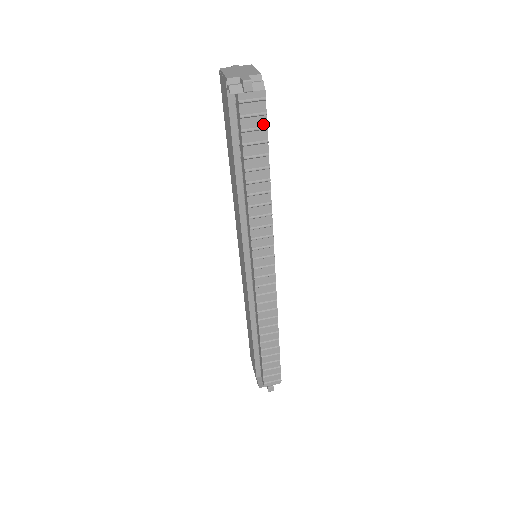
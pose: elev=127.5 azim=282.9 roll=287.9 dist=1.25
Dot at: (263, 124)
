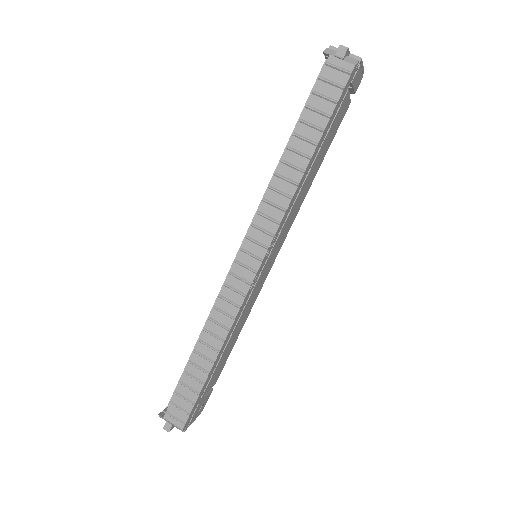
Dot at: (335, 97)
